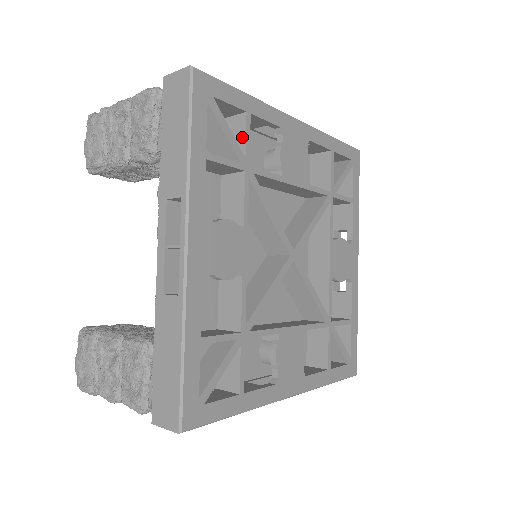
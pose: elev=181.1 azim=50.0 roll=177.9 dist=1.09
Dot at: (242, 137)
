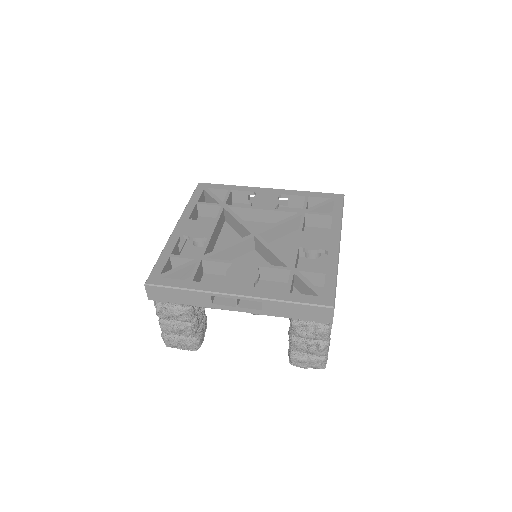
Dot at: occluded
